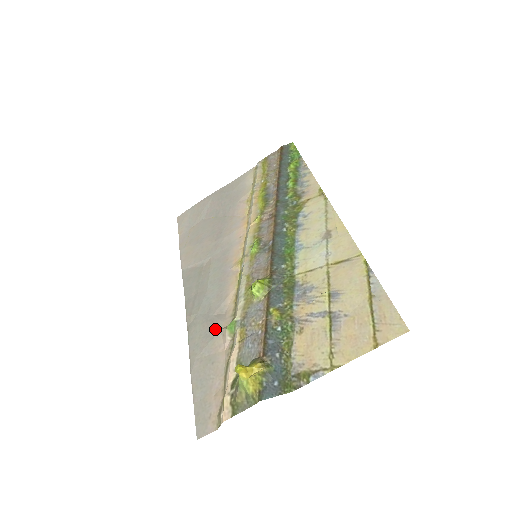
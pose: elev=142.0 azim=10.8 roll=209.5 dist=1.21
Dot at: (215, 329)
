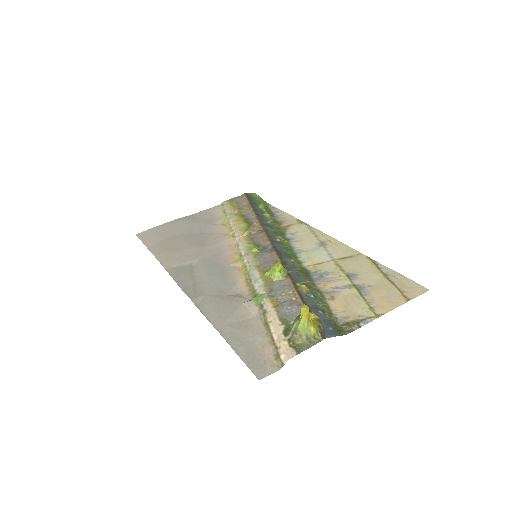
Dot at: (236, 303)
